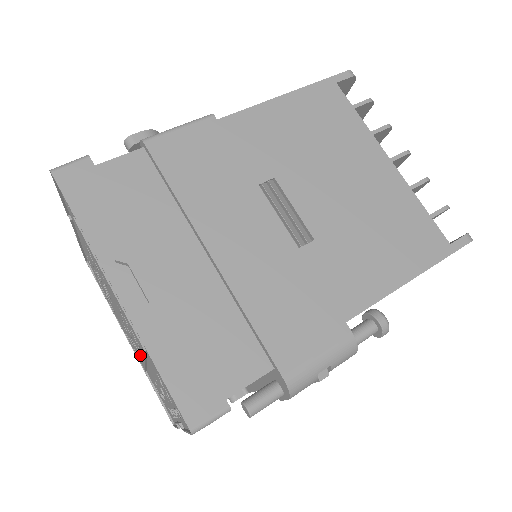
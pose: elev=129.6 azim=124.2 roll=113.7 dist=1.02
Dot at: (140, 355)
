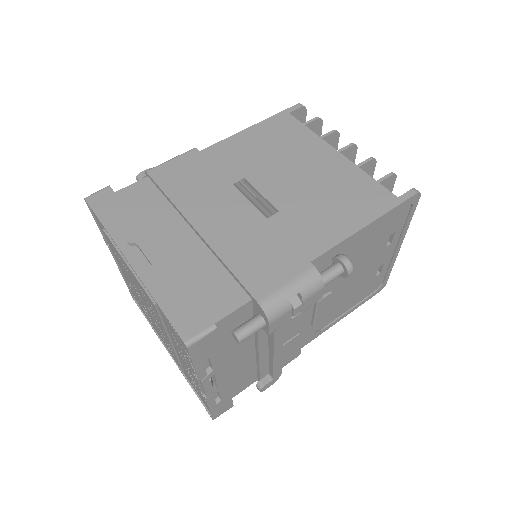
Dot at: (167, 340)
